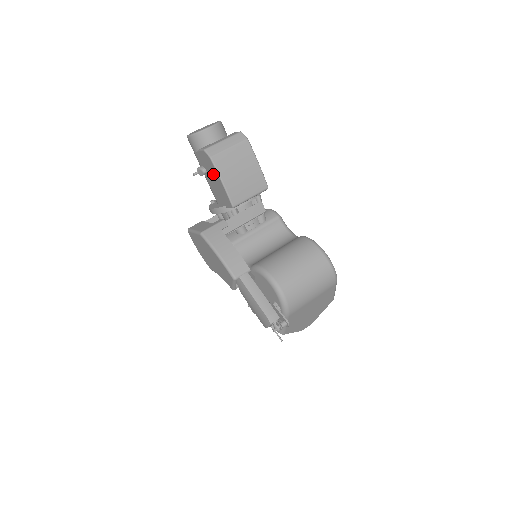
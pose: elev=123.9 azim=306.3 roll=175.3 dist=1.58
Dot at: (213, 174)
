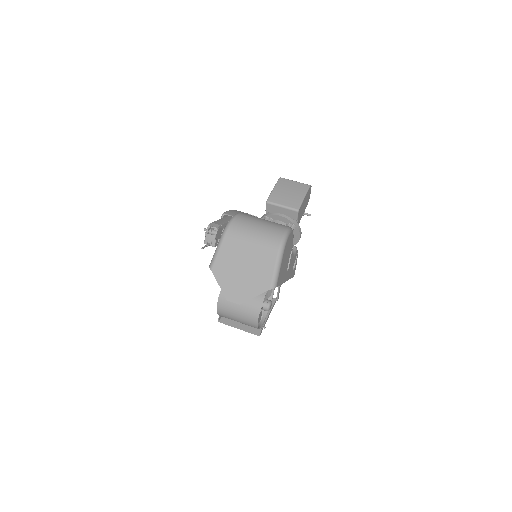
Dot at: occluded
